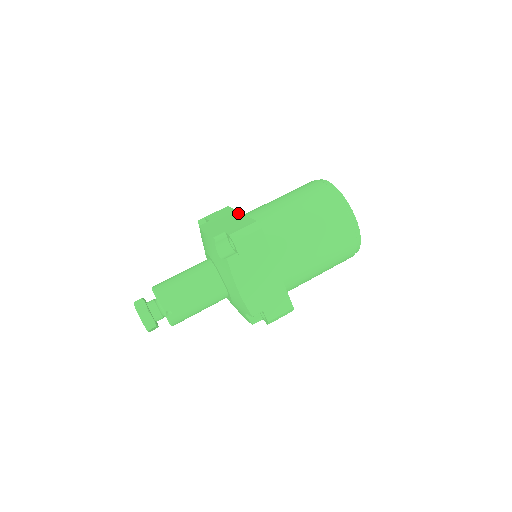
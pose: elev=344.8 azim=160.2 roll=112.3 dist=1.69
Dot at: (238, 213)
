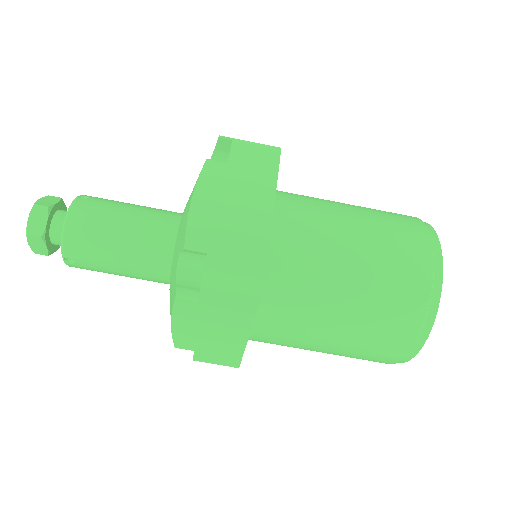
Dot at: (270, 201)
